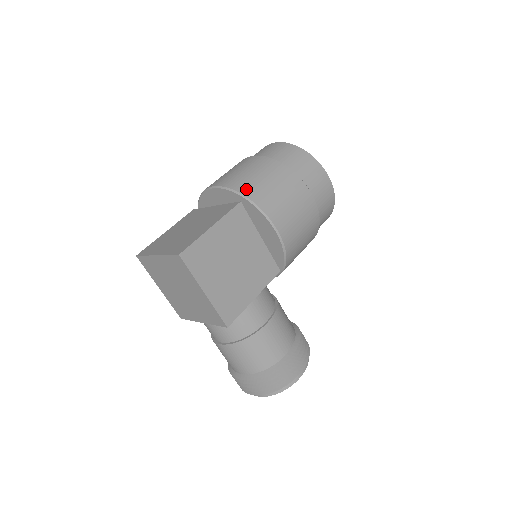
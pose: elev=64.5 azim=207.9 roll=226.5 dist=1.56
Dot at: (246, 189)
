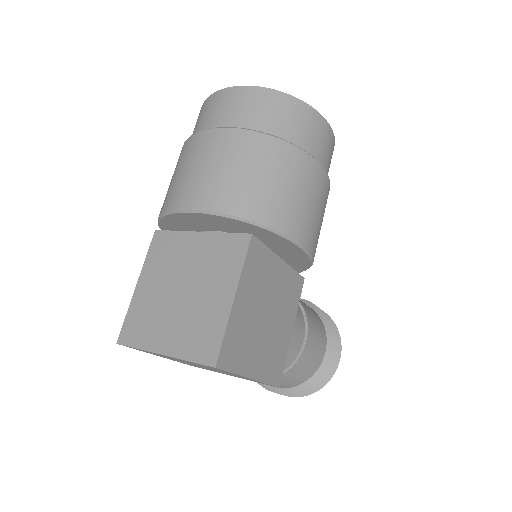
Dot at: (249, 208)
